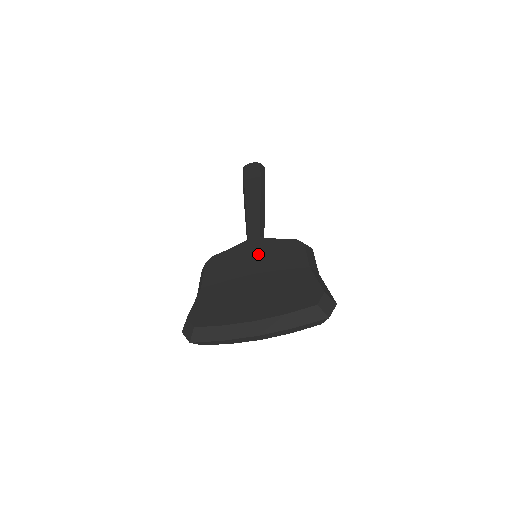
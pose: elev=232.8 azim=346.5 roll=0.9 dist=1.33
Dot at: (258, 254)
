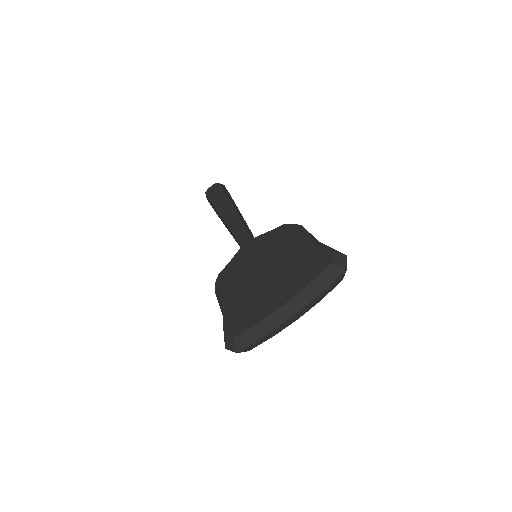
Dot at: (257, 252)
